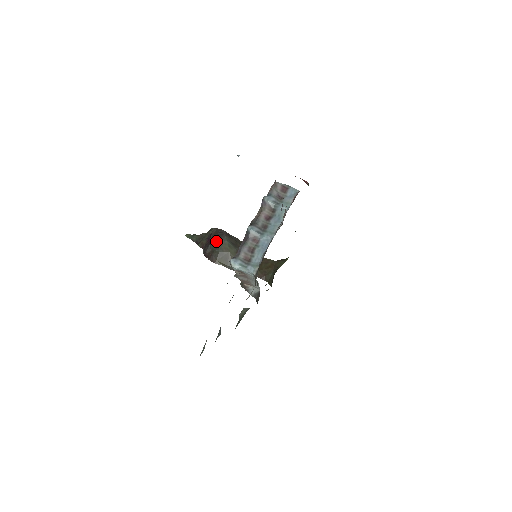
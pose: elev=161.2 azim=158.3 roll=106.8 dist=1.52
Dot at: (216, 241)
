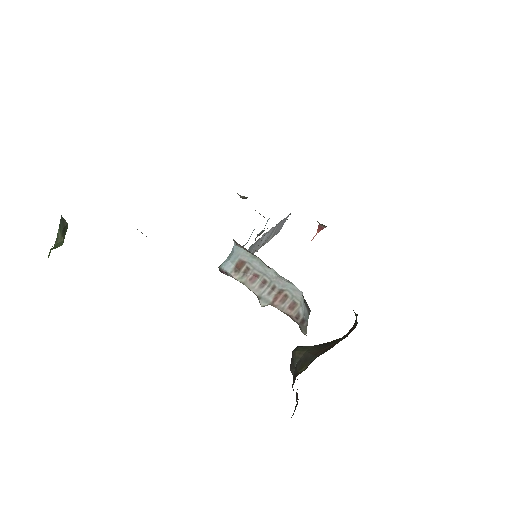
Dot at: (291, 361)
